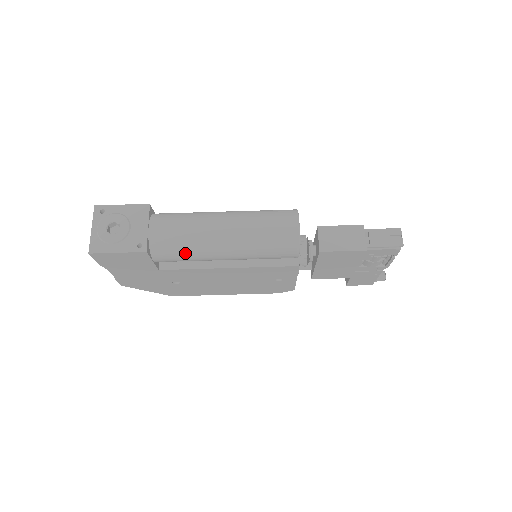
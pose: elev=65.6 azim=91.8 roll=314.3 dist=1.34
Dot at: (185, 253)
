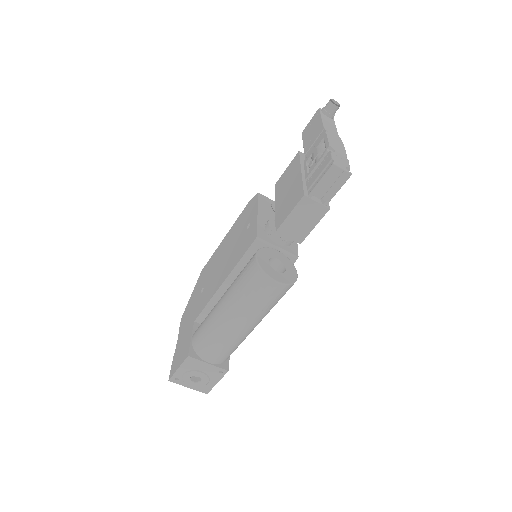
Dot at: occluded
